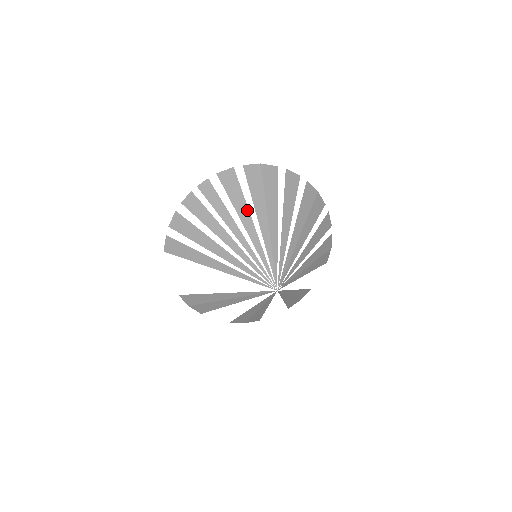
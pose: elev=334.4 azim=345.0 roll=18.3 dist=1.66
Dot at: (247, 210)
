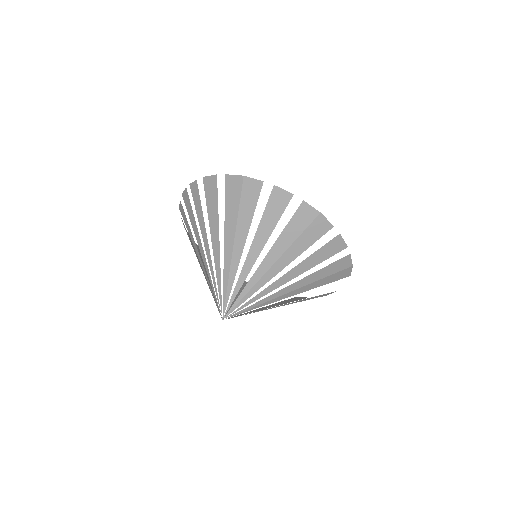
Dot at: (218, 229)
